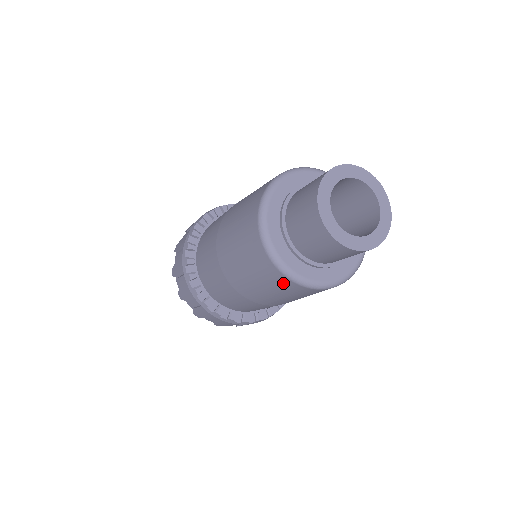
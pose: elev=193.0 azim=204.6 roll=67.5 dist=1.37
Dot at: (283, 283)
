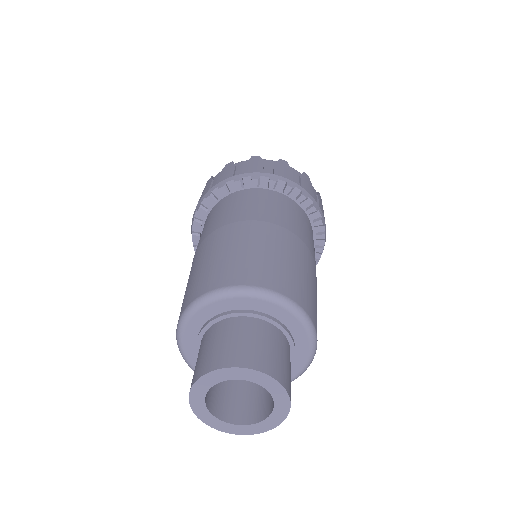
Dot at: occluded
